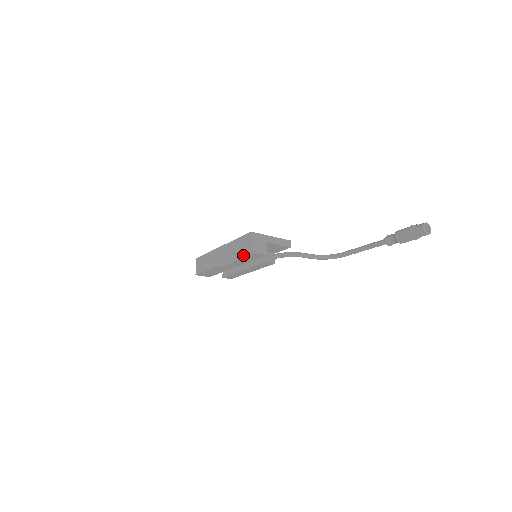
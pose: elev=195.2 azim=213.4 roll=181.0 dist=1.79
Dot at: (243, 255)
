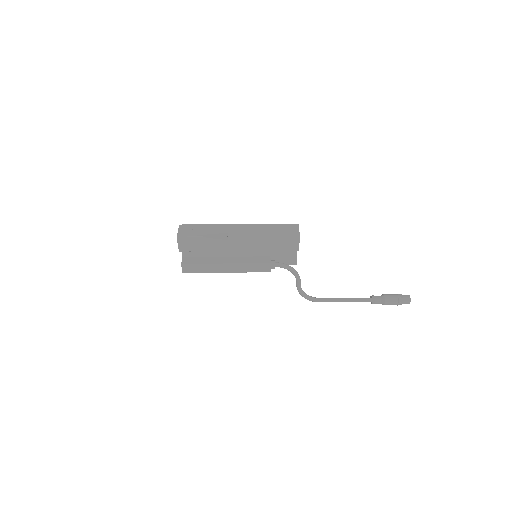
Dot at: (279, 238)
